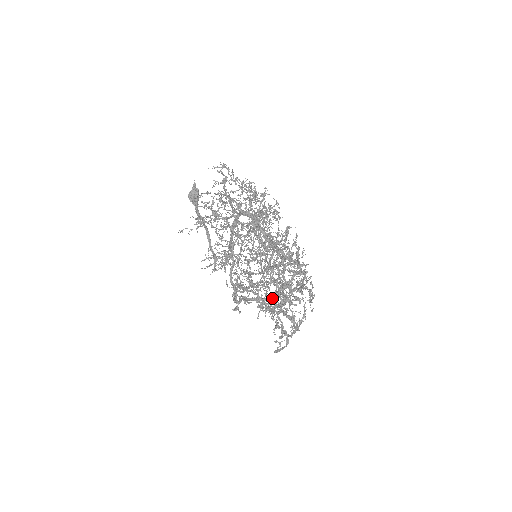
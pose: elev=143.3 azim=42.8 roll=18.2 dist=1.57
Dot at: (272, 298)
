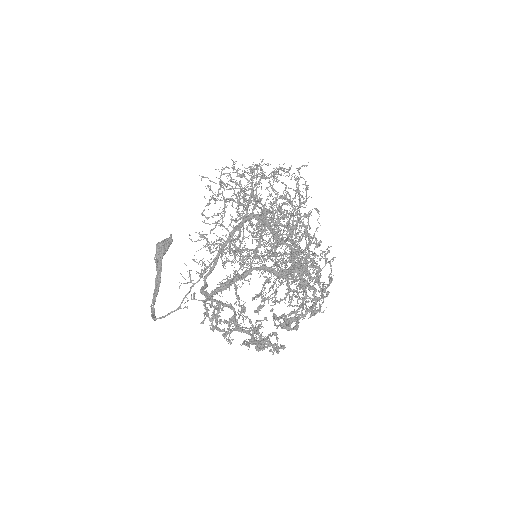
Dot at: (305, 234)
